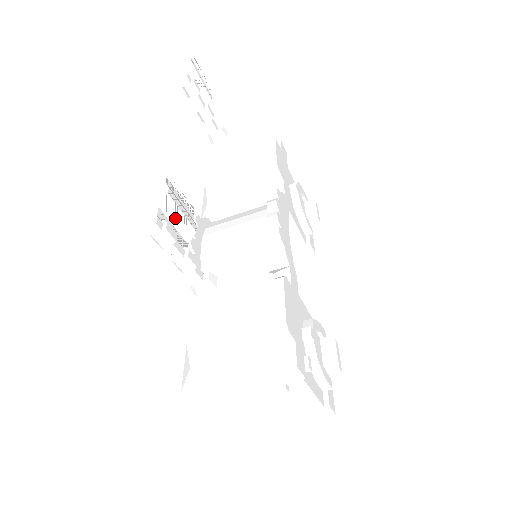
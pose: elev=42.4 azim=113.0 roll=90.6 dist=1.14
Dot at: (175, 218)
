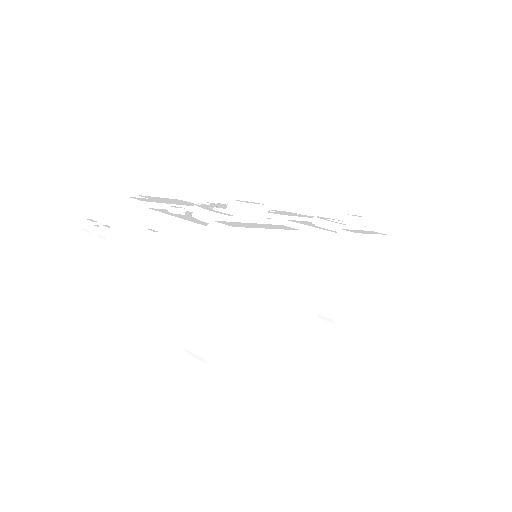
Dot at: occluded
